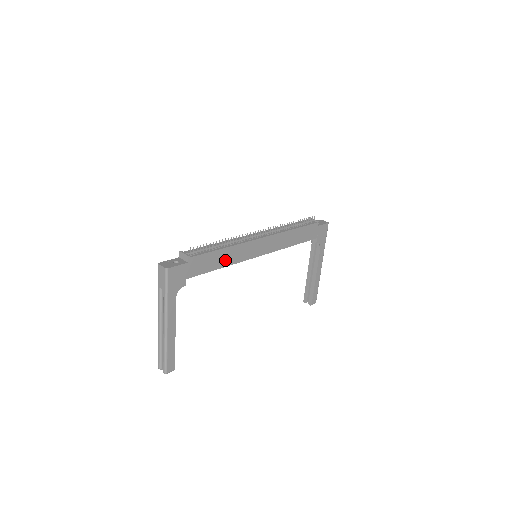
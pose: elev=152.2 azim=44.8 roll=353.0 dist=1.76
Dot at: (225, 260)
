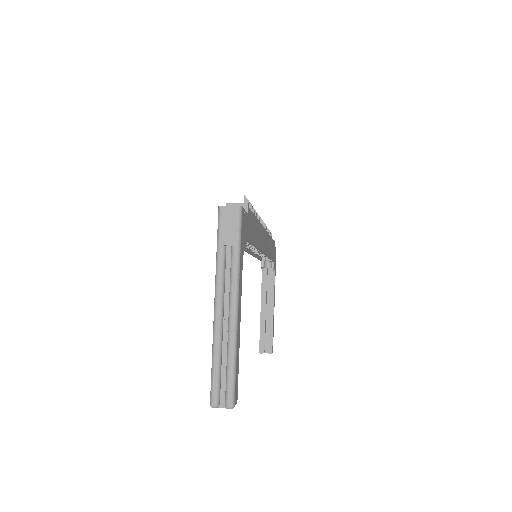
Dot at: (256, 237)
